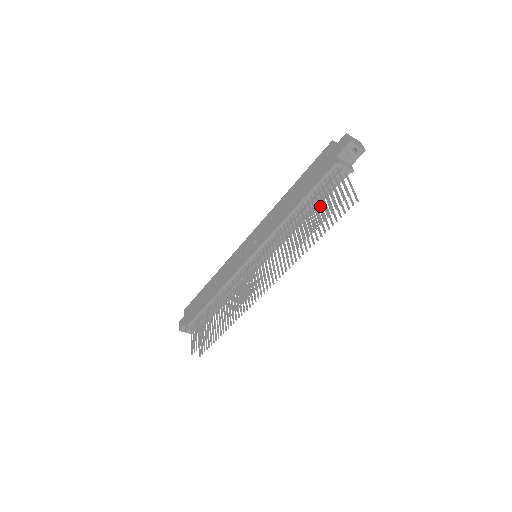
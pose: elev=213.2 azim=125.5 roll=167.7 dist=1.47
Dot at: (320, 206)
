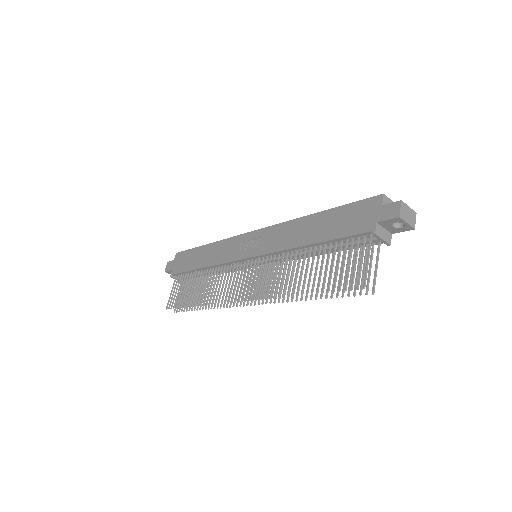
Dot at: occluded
